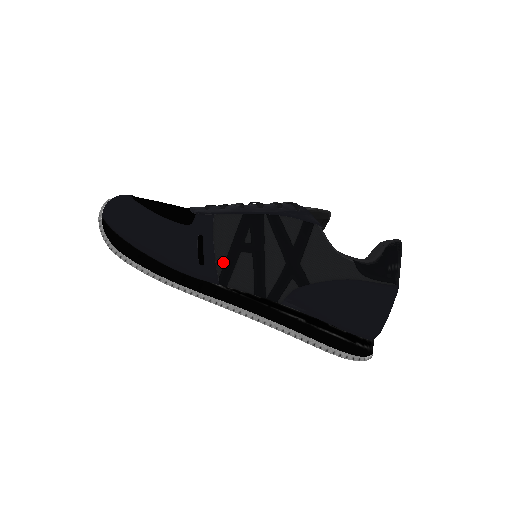
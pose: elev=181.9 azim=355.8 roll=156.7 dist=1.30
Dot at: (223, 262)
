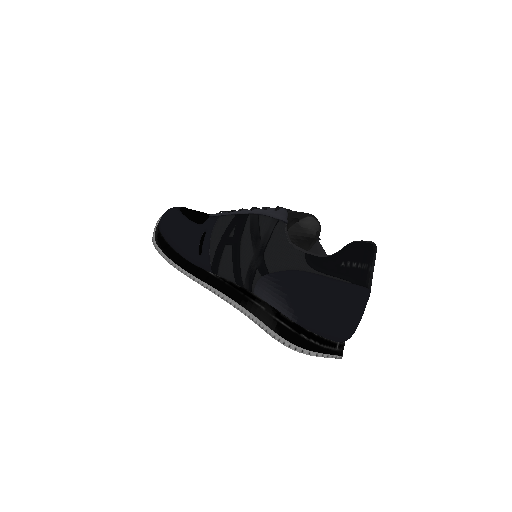
Dot at: (214, 253)
